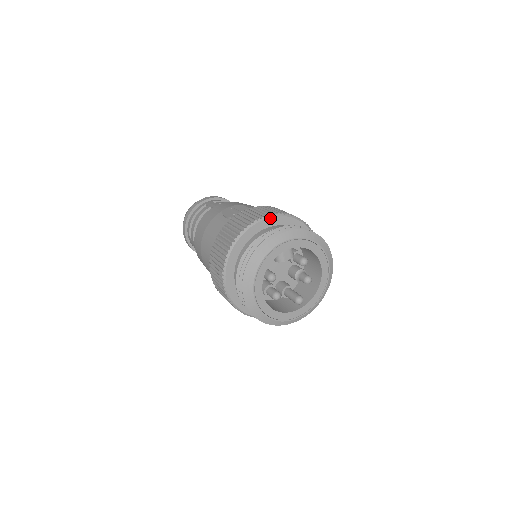
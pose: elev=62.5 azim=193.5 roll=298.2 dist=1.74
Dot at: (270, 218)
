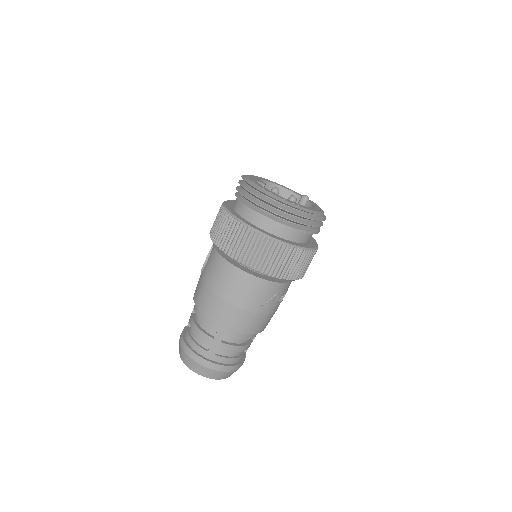
Dot at: (228, 201)
